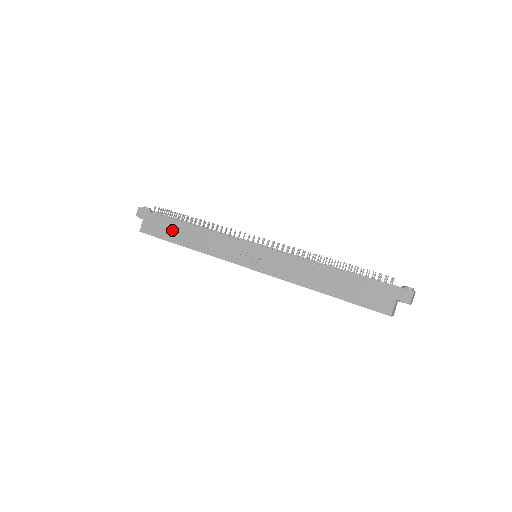
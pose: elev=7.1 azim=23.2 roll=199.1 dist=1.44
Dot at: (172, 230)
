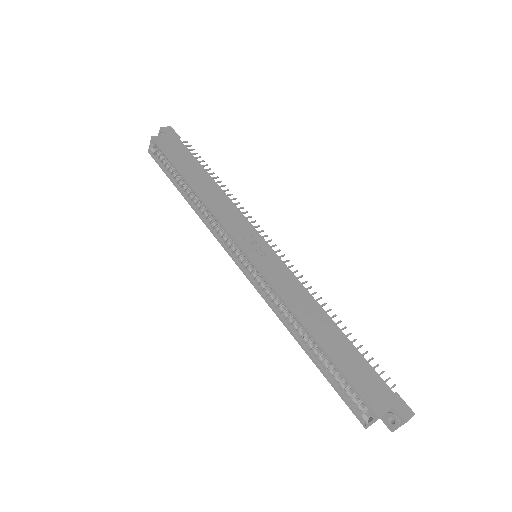
Dot at: (189, 165)
